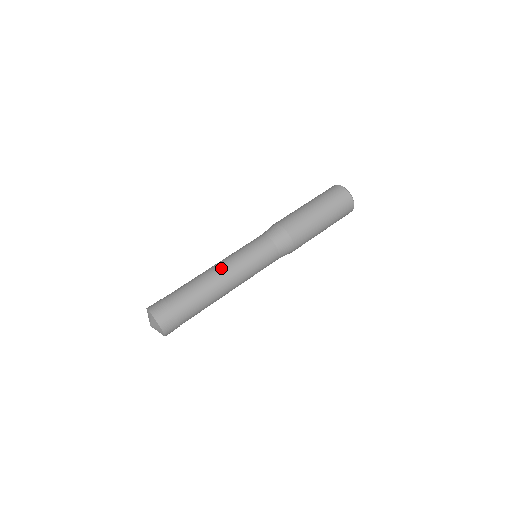
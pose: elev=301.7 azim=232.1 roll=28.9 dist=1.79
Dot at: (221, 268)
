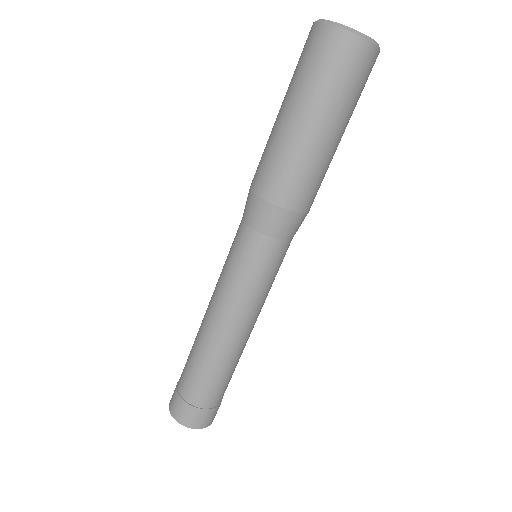
Dot at: (236, 329)
